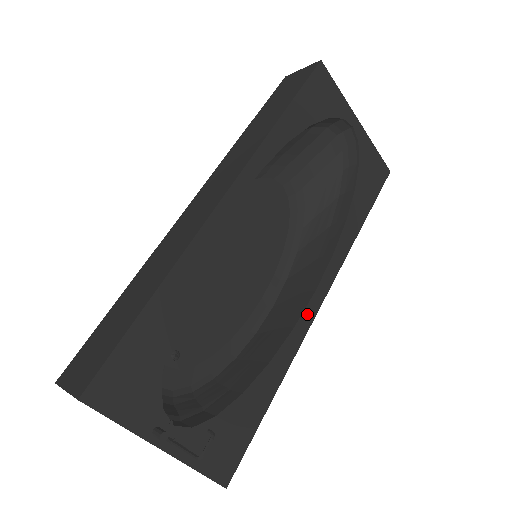
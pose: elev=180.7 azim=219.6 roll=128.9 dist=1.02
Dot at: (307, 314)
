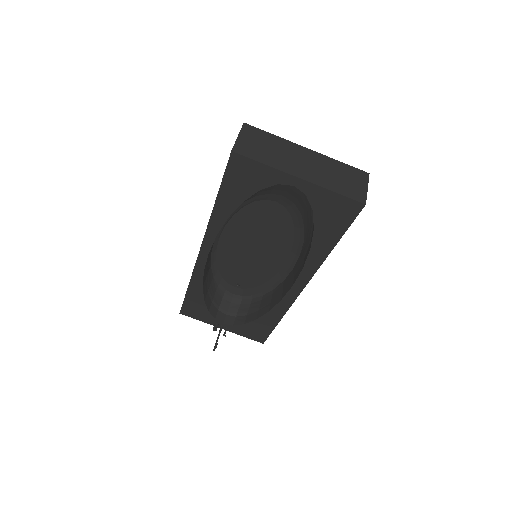
Dot at: (290, 295)
